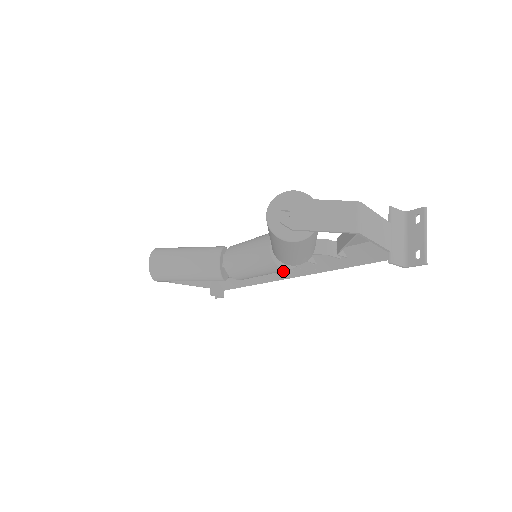
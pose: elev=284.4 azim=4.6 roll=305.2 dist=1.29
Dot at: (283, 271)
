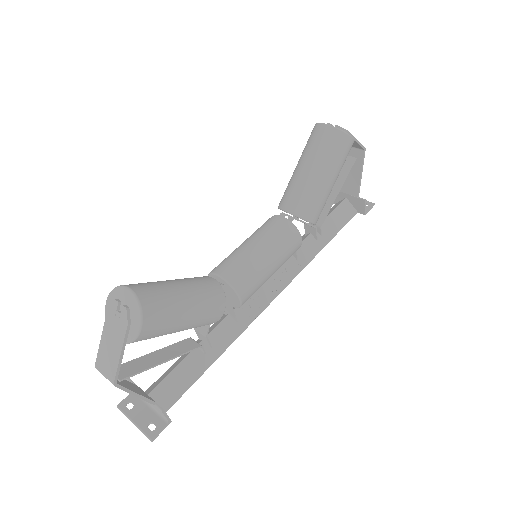
Dot at: (263, 295)
